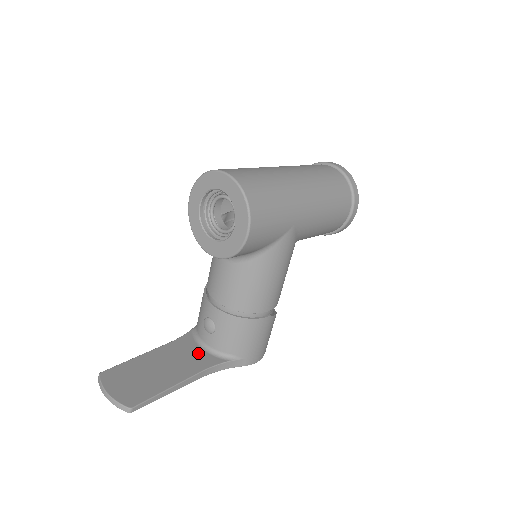
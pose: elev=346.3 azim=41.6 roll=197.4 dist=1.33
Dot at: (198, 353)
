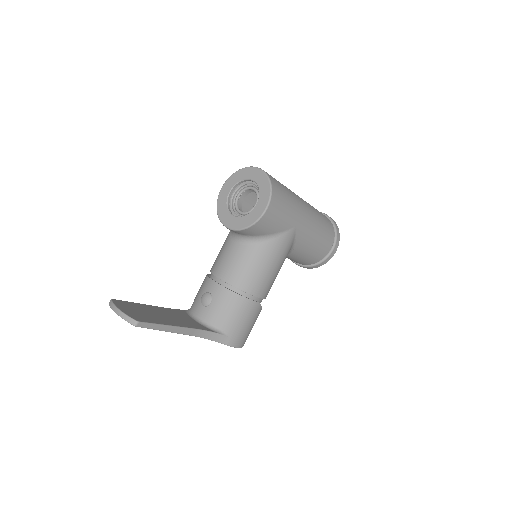
Dot at: (191, 320)
